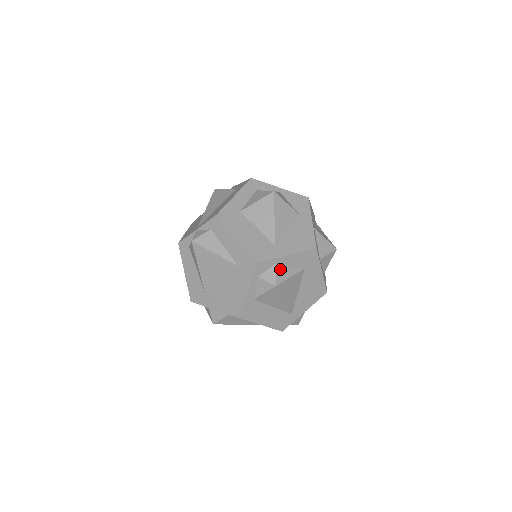
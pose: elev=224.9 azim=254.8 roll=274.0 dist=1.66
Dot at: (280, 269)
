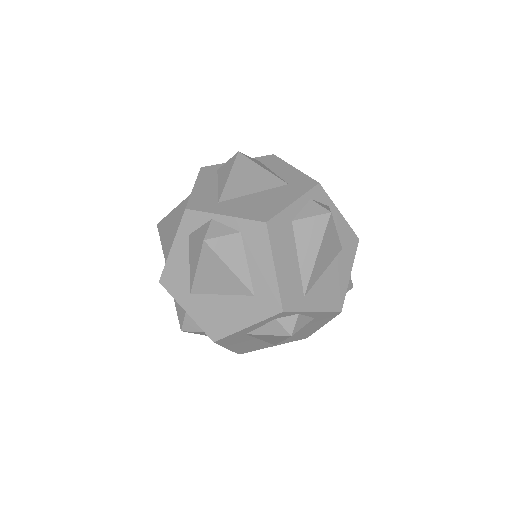
Dot at: occluded
